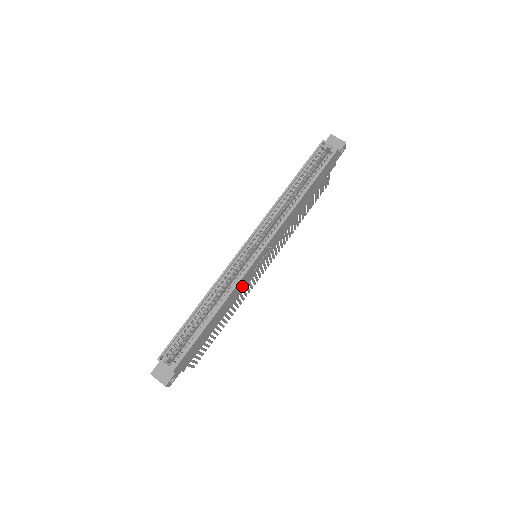
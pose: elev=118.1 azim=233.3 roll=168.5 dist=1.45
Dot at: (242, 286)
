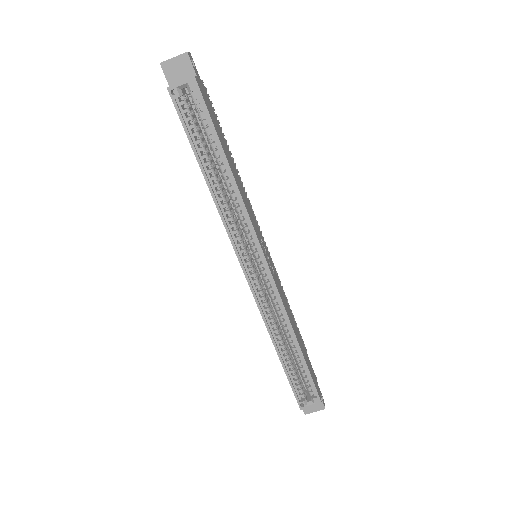
Dot at: (281, 293)
